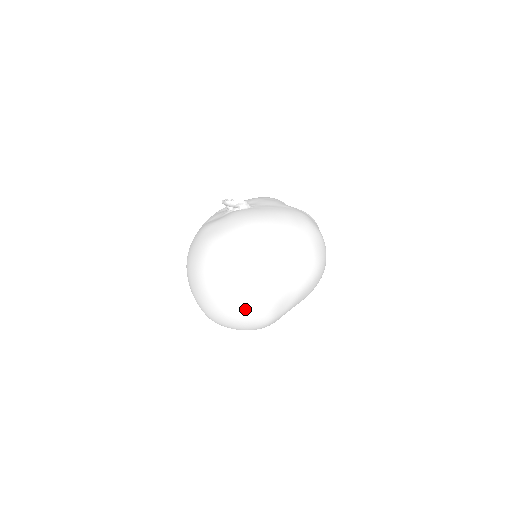
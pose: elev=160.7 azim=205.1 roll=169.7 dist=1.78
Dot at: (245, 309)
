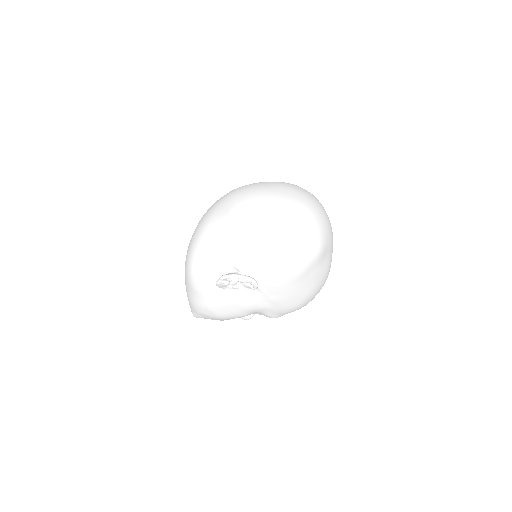
Dot at: (322, 218)
